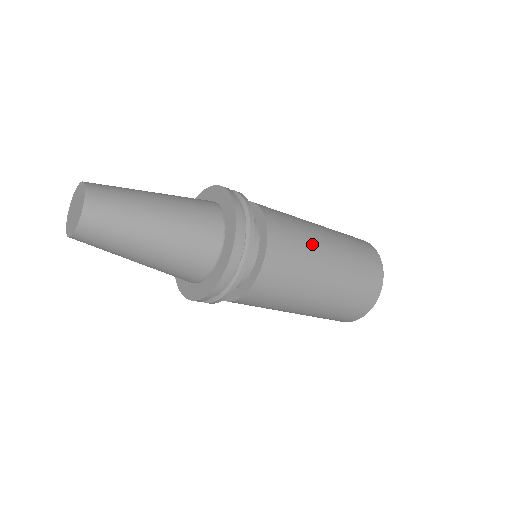
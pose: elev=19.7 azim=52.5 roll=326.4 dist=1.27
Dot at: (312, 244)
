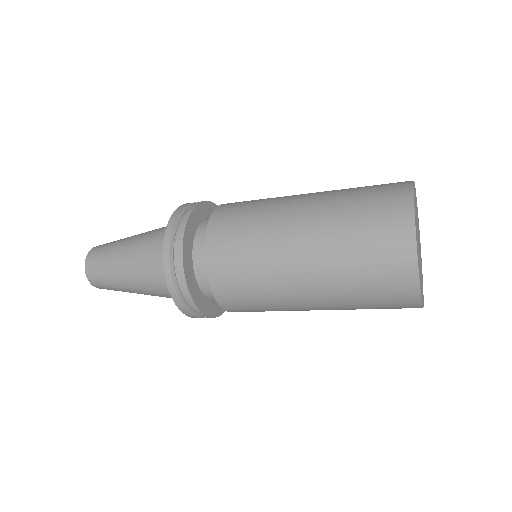
Dot at: (273, 207)
